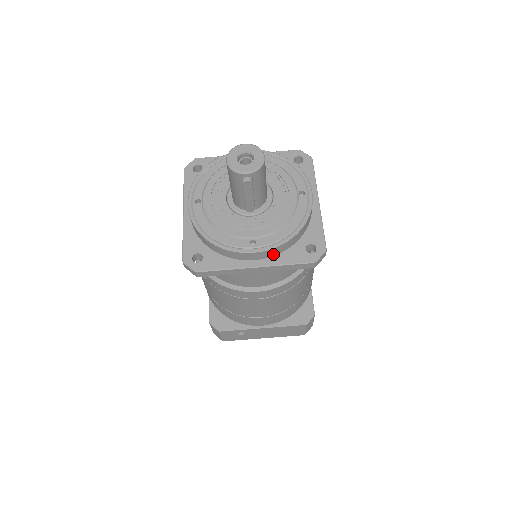
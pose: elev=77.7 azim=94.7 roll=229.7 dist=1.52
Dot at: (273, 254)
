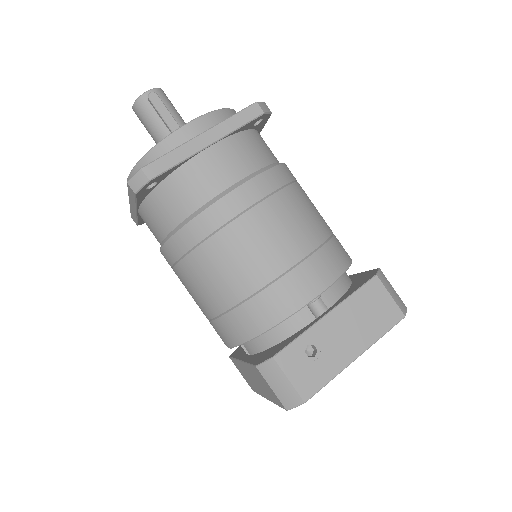
Dot at: occluded
